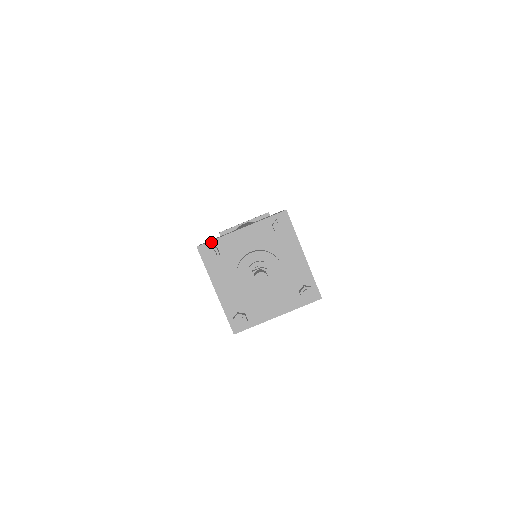
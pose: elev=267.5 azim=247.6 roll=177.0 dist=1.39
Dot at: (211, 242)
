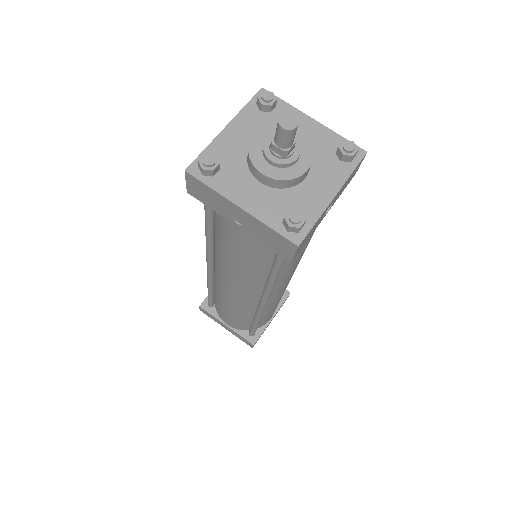
Dot at: (277, 98)
